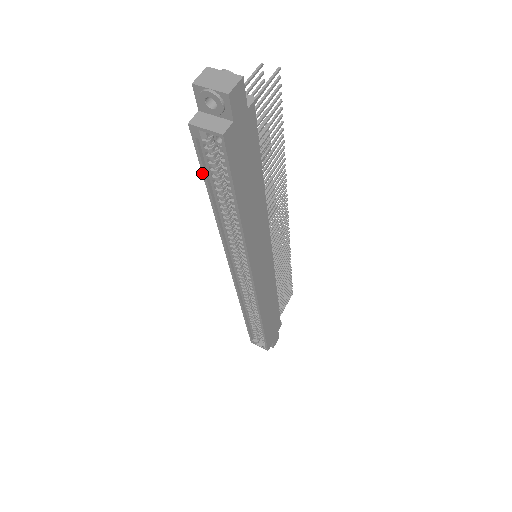
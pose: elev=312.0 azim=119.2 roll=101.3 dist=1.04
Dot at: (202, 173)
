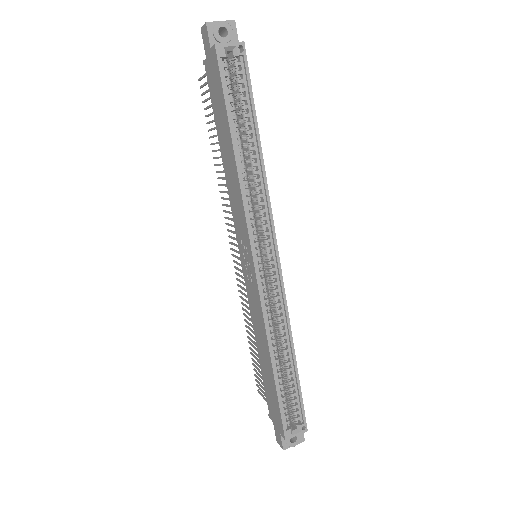
Dot at: (225, 102)
